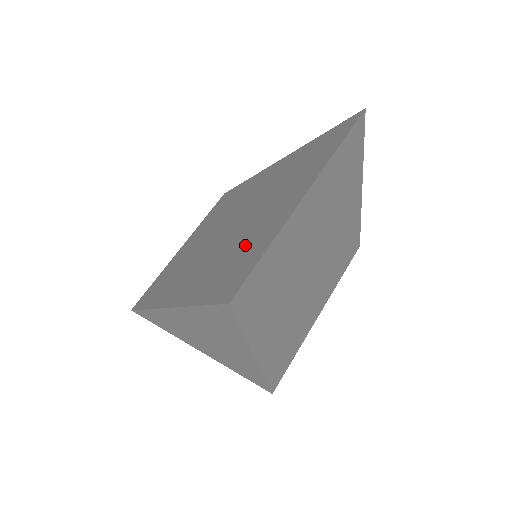
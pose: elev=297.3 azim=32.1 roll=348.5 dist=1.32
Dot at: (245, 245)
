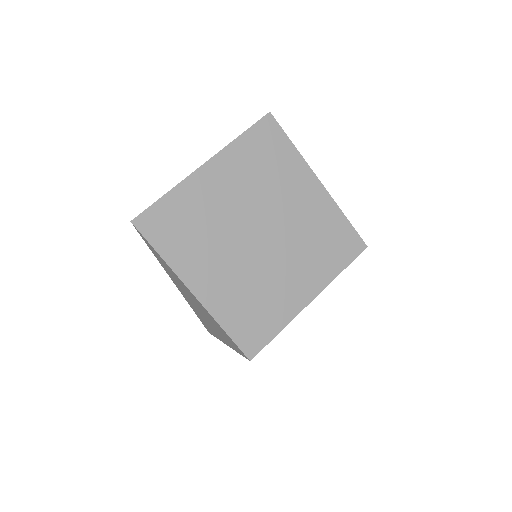
Dot at: occluded
